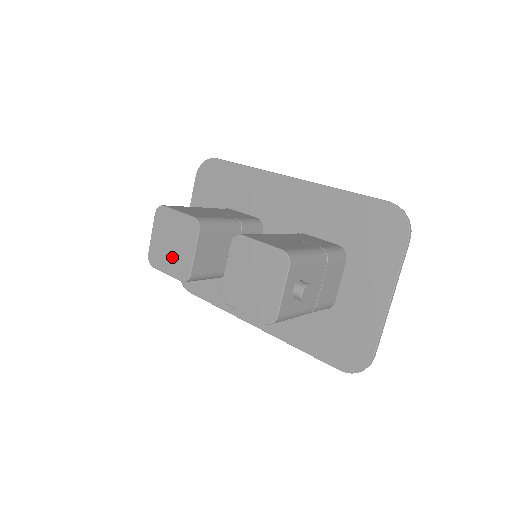
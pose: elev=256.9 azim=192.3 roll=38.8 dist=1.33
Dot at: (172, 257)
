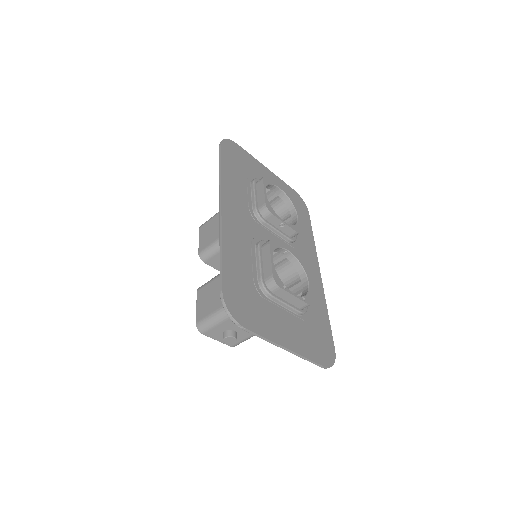
Dot at: occluded
